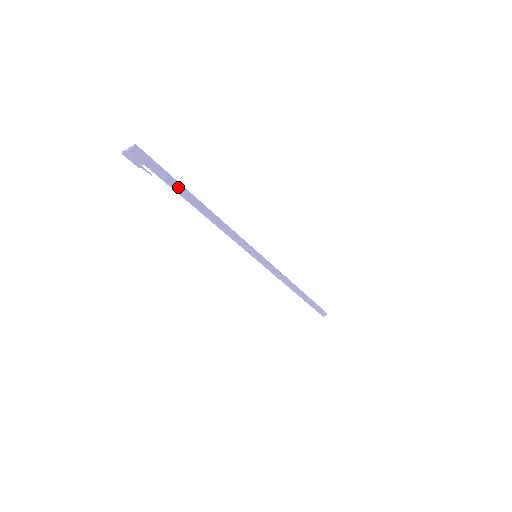
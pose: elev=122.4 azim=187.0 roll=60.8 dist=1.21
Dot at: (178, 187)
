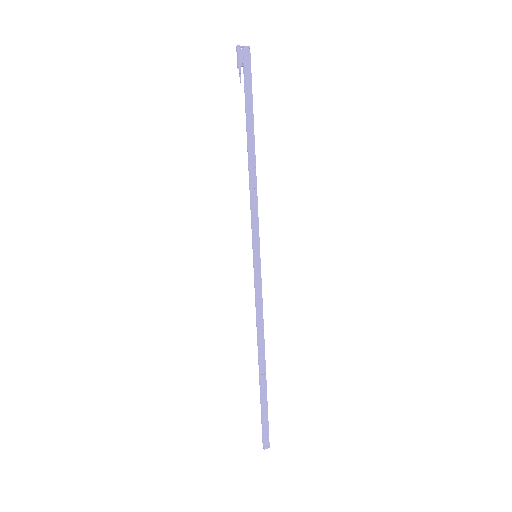
Dot at: (251, 108)
